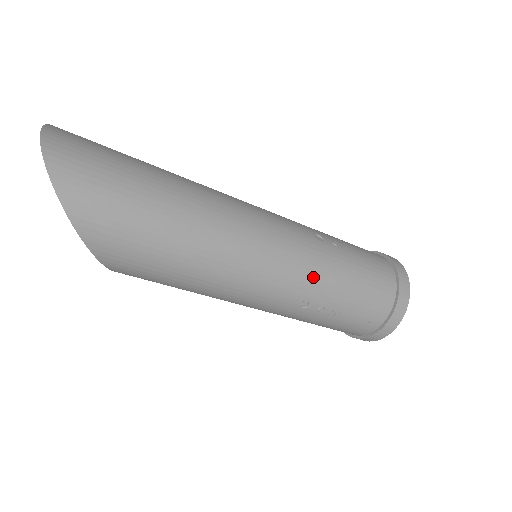
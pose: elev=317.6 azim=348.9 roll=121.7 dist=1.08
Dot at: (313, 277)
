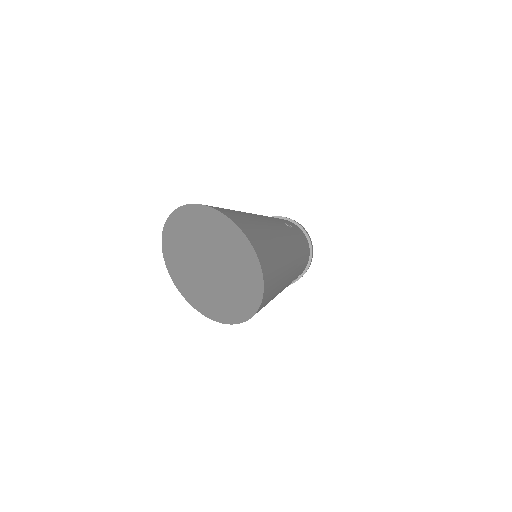
Dot at: (301, 260)
